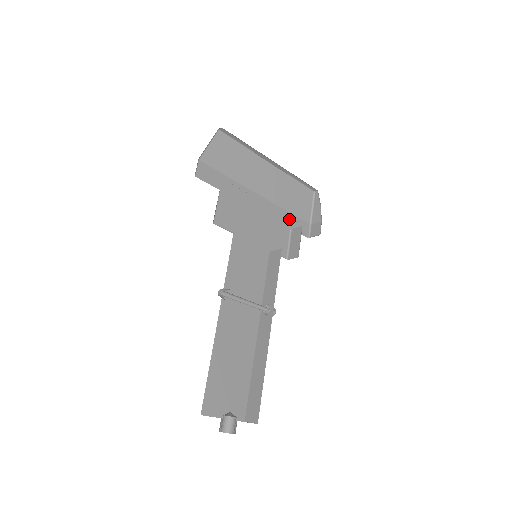
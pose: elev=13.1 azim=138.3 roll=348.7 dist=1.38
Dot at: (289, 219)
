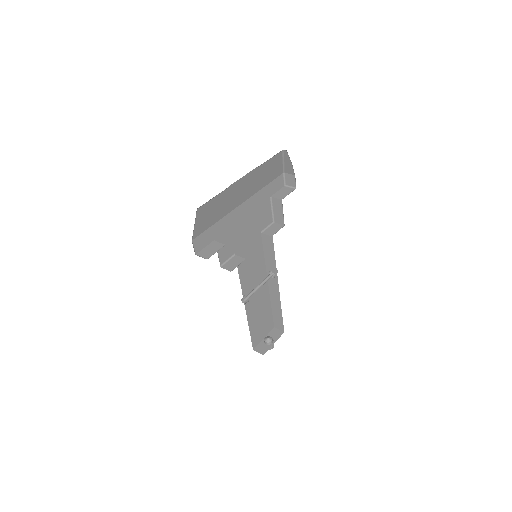
Dot at: (267, 191)
